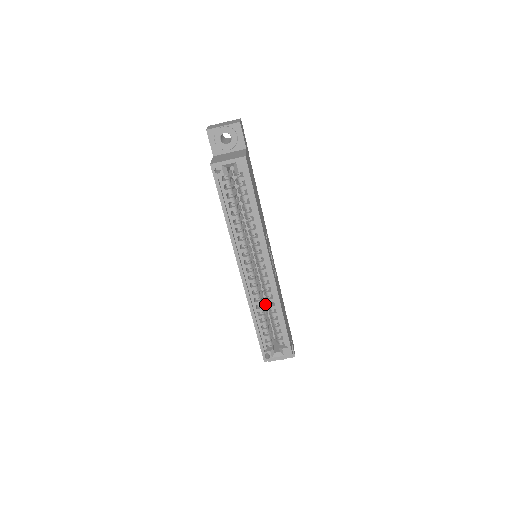
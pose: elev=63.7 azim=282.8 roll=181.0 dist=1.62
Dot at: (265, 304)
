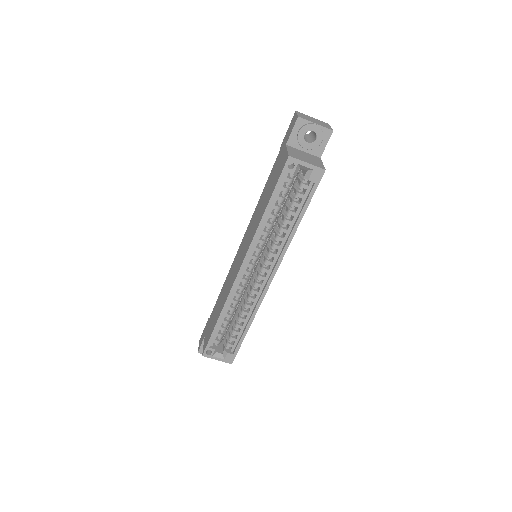
Dot at: occluded
